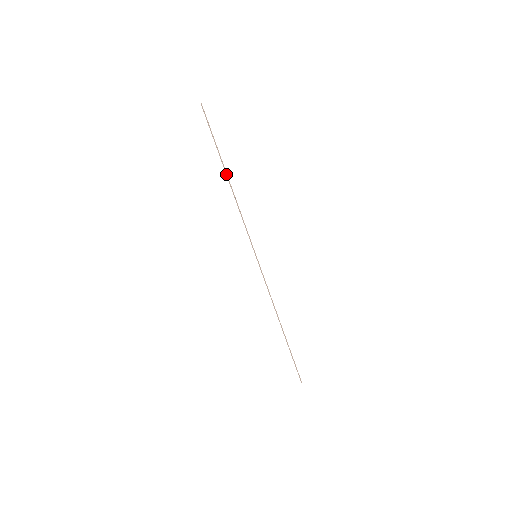
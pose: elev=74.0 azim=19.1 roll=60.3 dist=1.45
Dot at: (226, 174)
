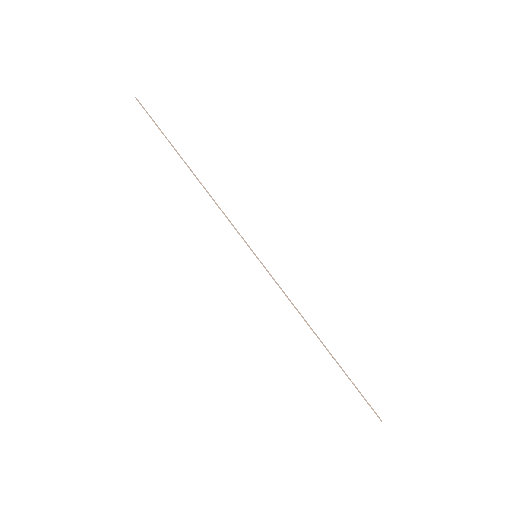
Dot at: (188, 166)
